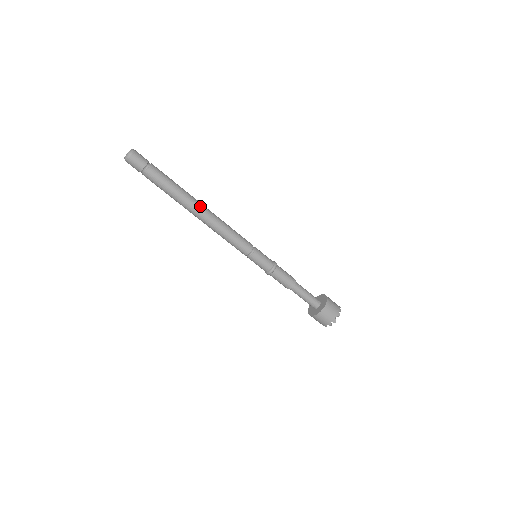
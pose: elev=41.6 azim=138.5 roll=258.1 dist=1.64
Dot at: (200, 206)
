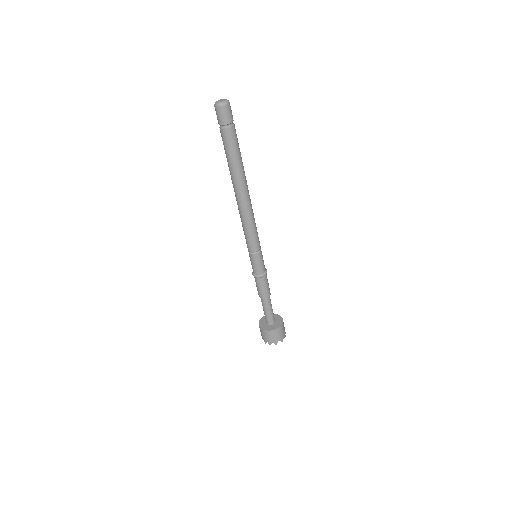
Dot at: (246, 188)
